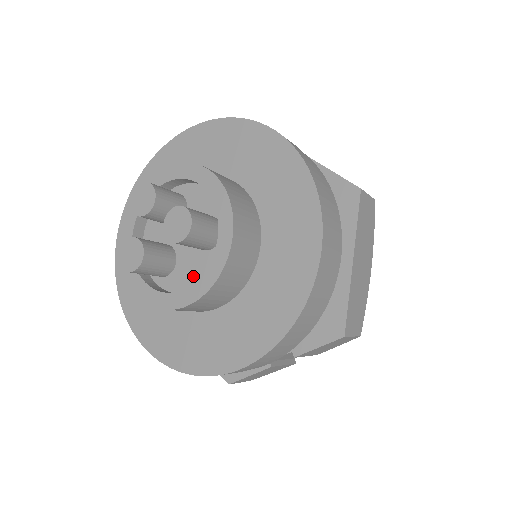
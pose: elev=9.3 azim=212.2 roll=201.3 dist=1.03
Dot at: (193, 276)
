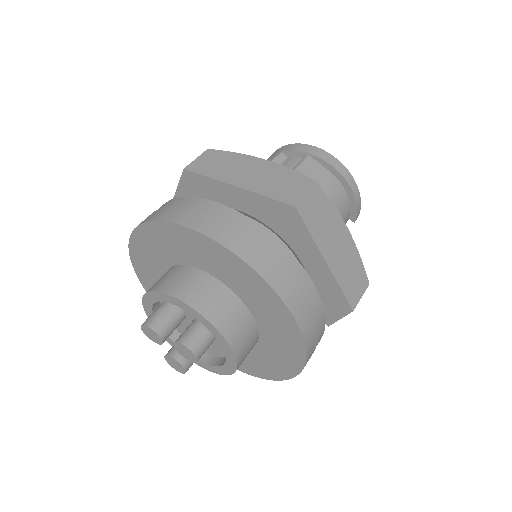
Dot at: (222, 349)
